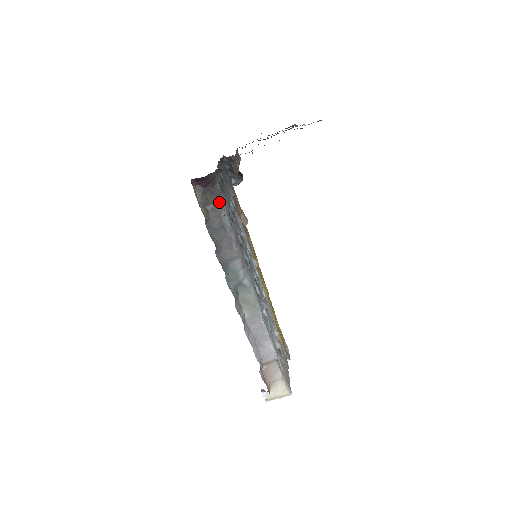
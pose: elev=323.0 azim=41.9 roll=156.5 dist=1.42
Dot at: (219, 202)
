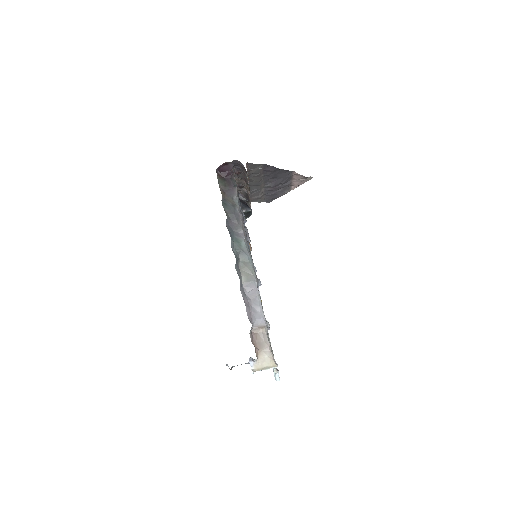
Dot at: (233, 189)
